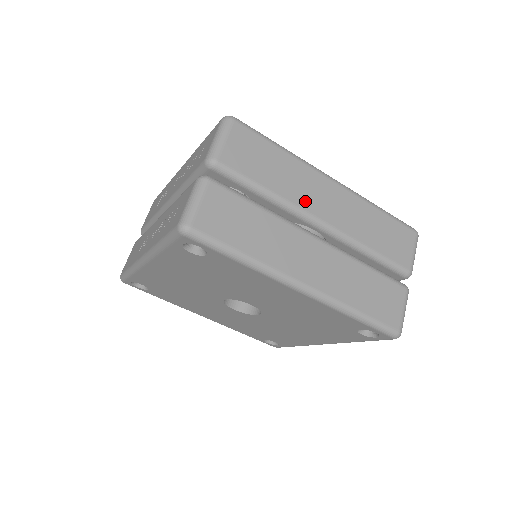
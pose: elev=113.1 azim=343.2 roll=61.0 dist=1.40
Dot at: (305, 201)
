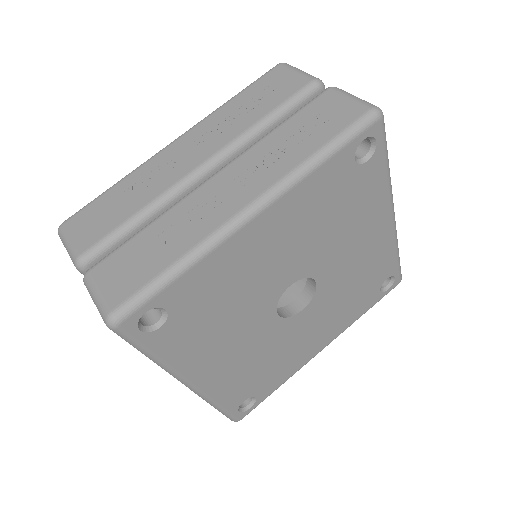
Dot at: occluded
